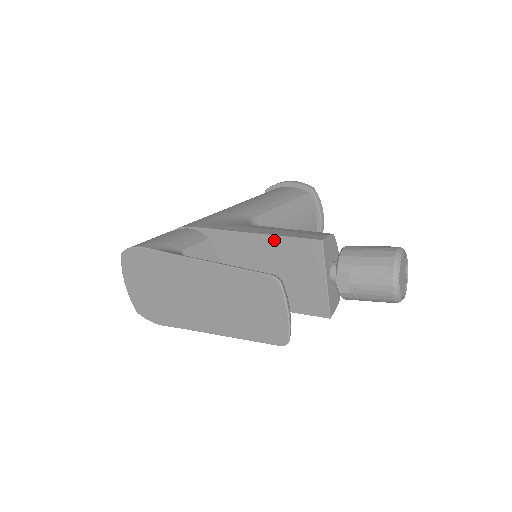
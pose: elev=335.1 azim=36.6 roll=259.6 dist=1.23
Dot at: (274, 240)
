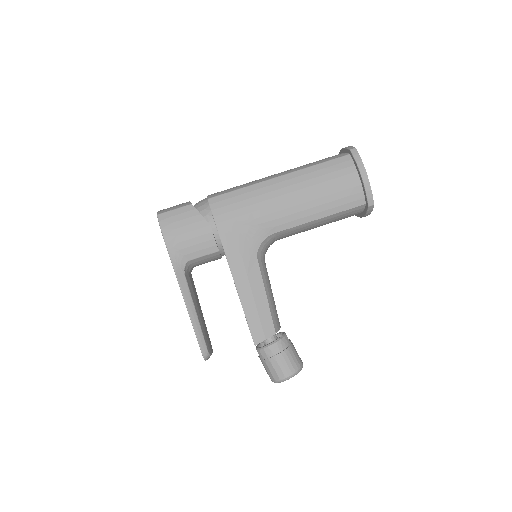
Dot at: (242, 307)
